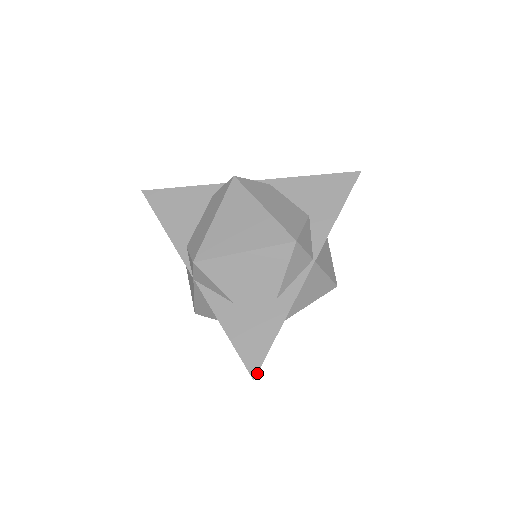
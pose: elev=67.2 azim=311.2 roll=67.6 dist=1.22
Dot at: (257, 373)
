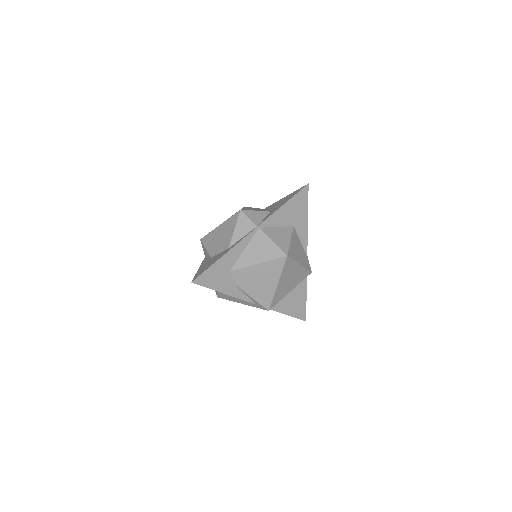
Dot at: (195, 279)
